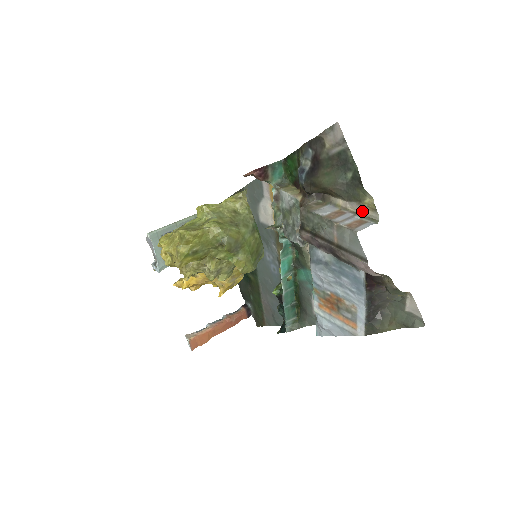
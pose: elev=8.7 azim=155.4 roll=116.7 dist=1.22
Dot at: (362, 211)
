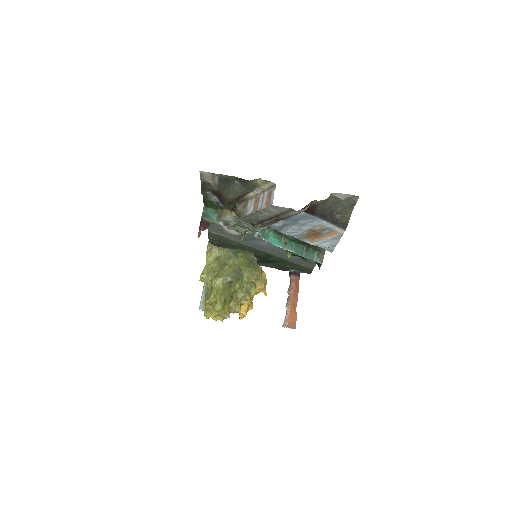
Dot at: (264, 188)
